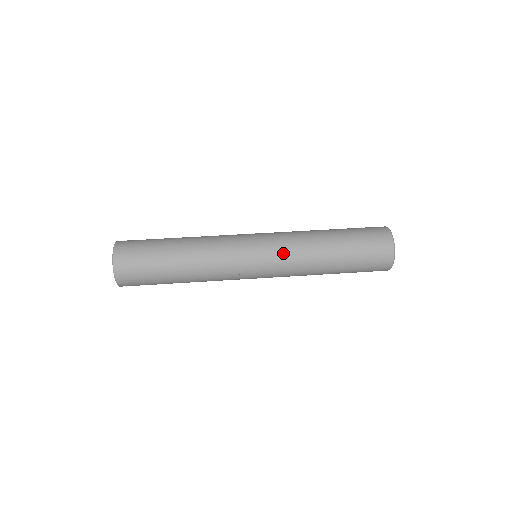
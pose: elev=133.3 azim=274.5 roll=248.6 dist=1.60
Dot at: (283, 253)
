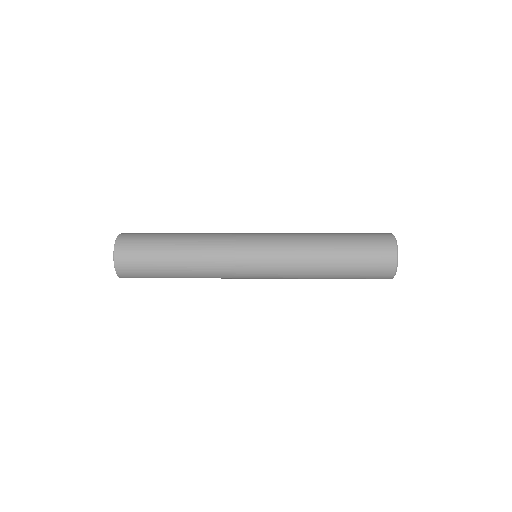
Dot at: (281, 233)
